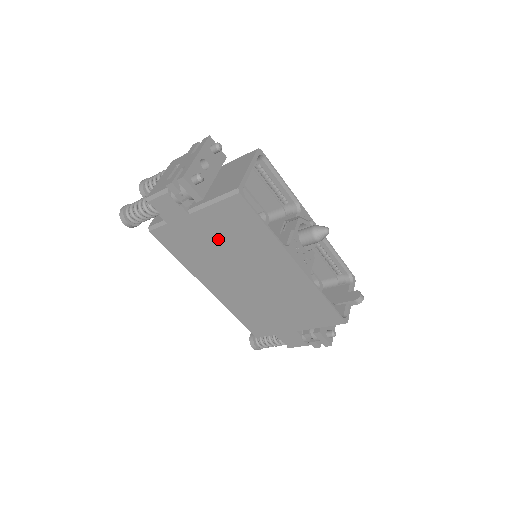
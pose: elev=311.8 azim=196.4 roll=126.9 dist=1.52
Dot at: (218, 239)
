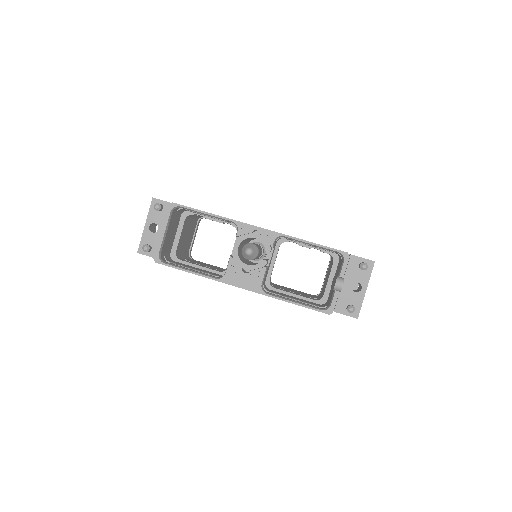
Dot at: occluded
